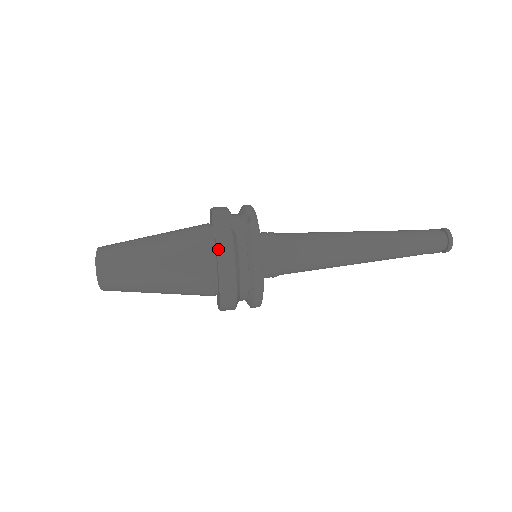
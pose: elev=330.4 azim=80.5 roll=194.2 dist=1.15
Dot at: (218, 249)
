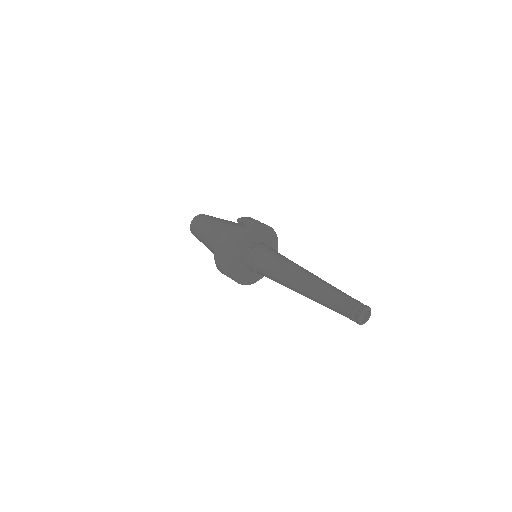
Dot at: (218, 239)
